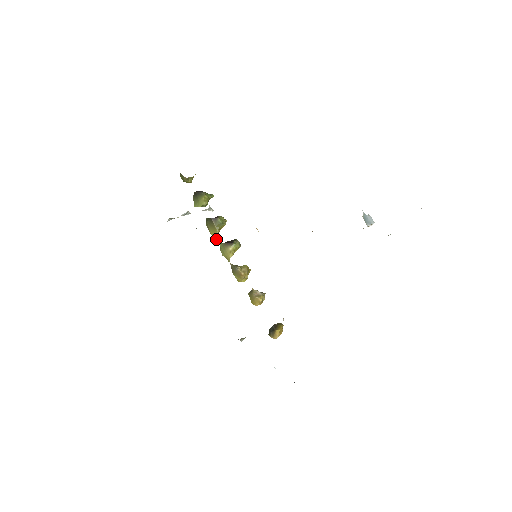
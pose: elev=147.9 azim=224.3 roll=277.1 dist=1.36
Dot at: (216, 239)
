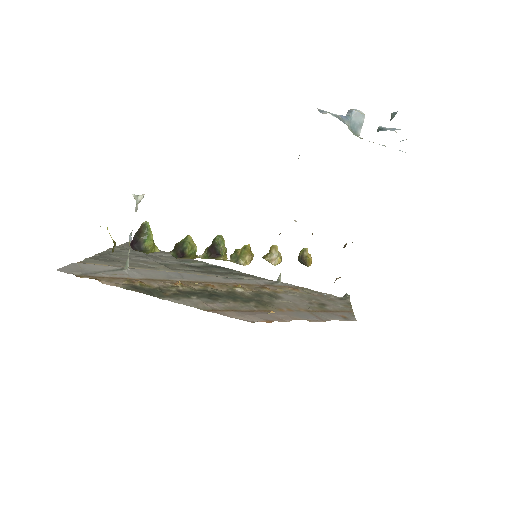
Dot at: occluded
